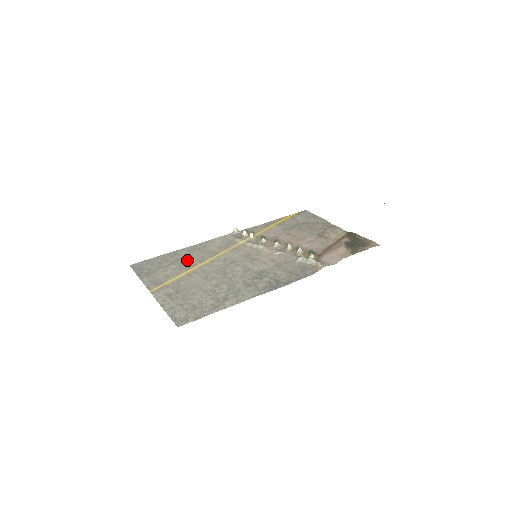
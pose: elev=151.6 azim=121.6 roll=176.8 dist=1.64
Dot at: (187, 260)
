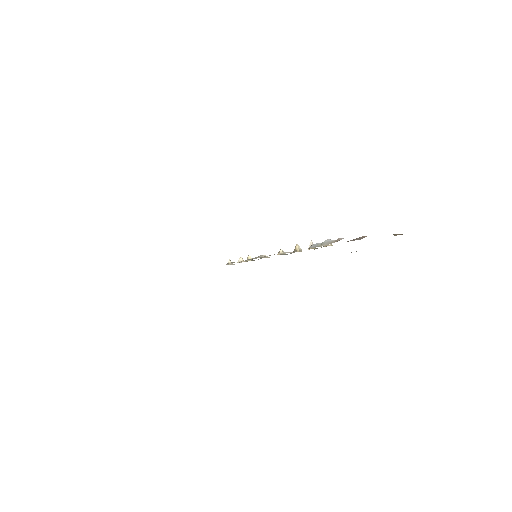
Dot at: occluded
